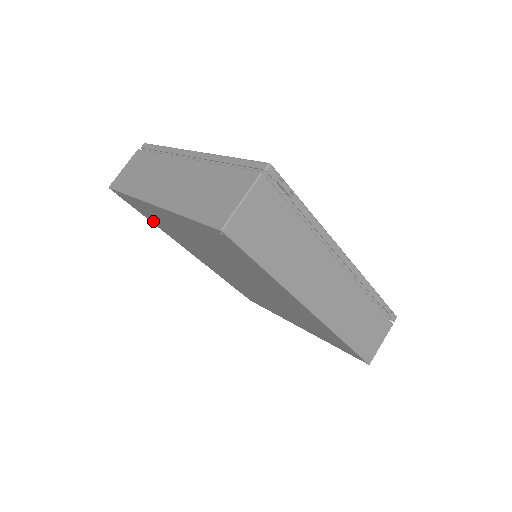
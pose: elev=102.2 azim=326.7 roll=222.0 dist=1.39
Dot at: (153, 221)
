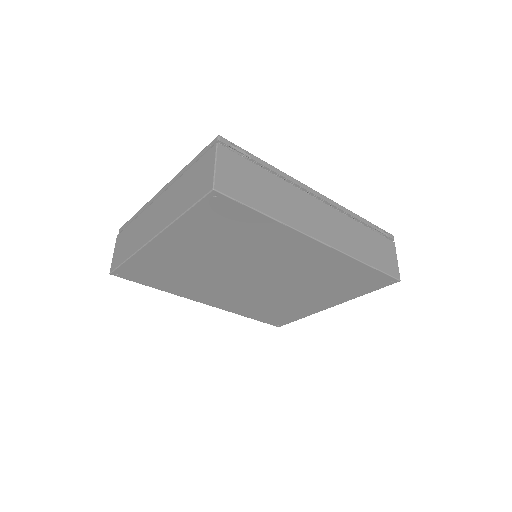
Dot at: (159, 284)
